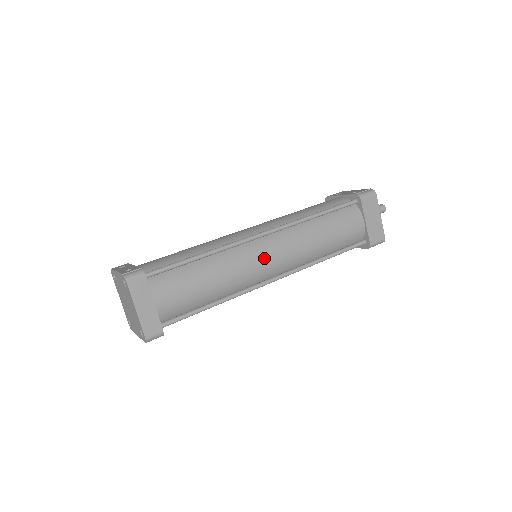
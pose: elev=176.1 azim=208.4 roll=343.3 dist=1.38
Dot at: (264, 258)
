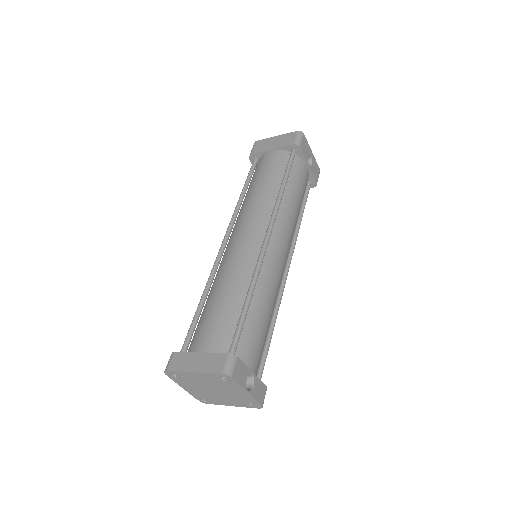
Dot at: (238, 242)
